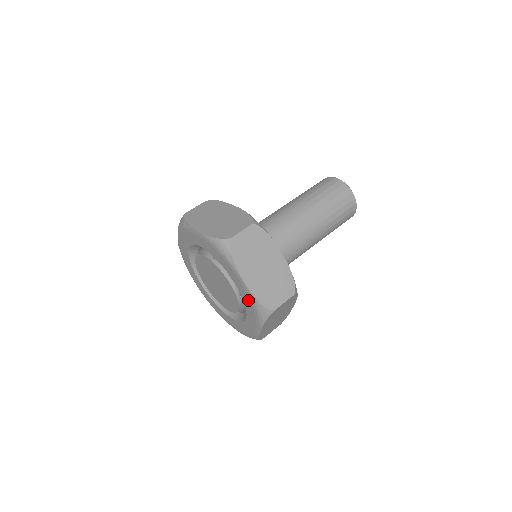
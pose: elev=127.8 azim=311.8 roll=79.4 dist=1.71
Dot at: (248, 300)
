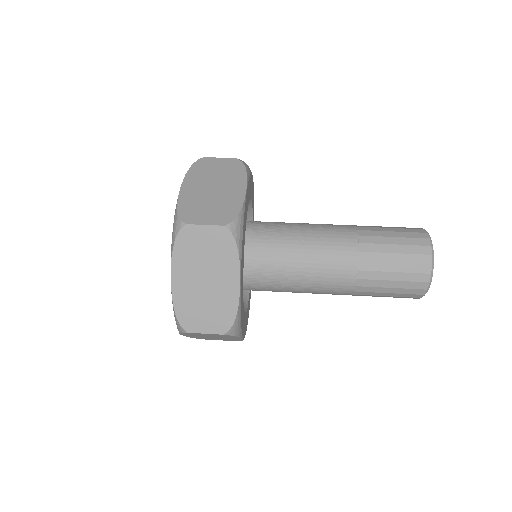
Dot at: occluded
